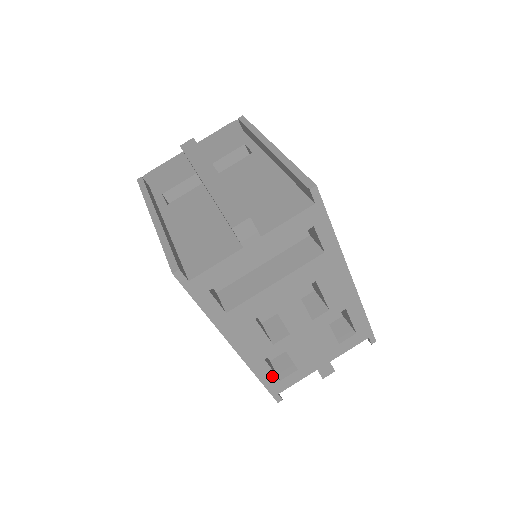
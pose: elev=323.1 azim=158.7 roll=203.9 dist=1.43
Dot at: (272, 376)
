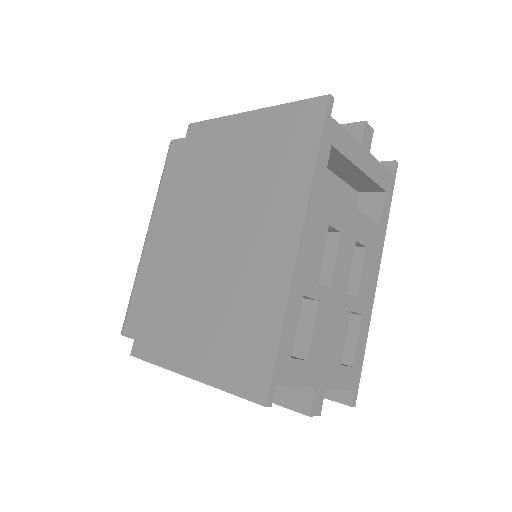
Dot at: (291, 337)
